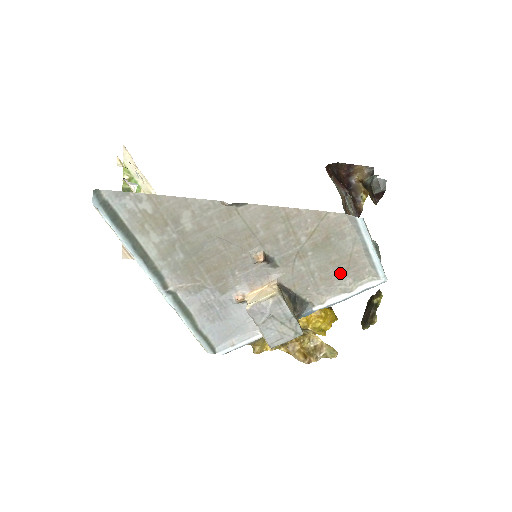
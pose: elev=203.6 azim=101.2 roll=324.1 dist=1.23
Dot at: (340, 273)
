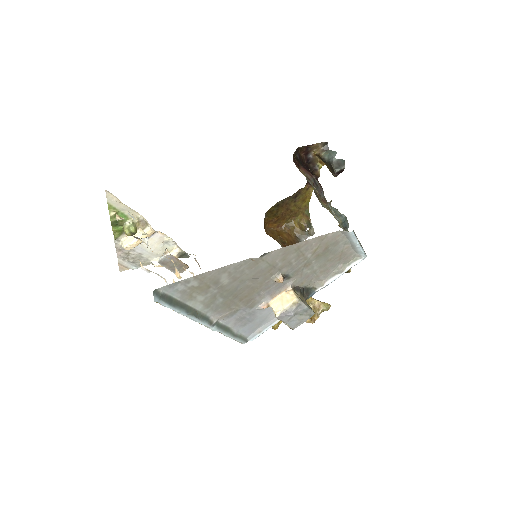
Dot at: (334, 264)
